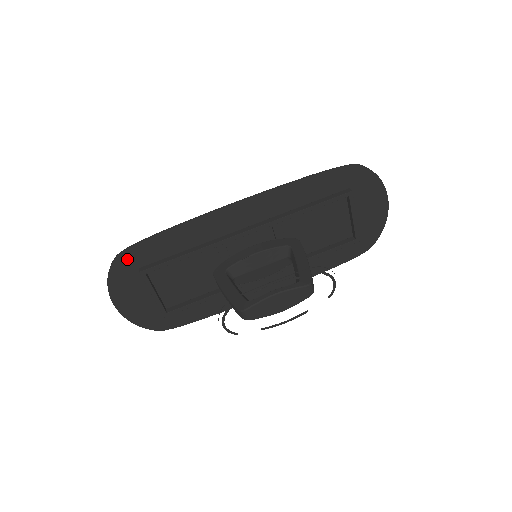
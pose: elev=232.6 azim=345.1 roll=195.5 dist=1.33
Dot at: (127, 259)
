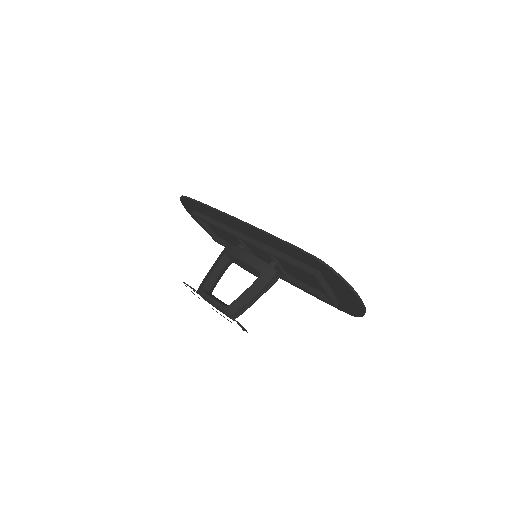
Dot at: (187, 201)
